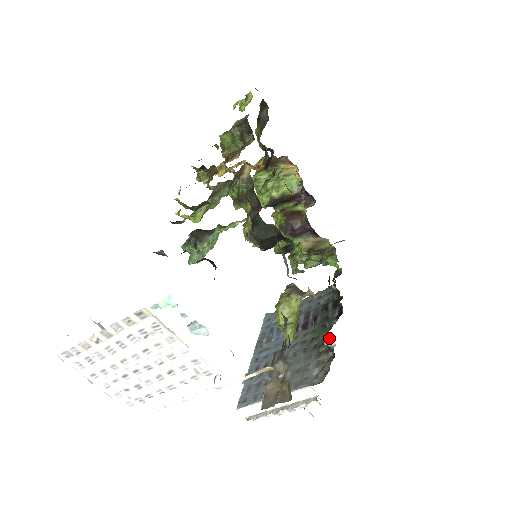
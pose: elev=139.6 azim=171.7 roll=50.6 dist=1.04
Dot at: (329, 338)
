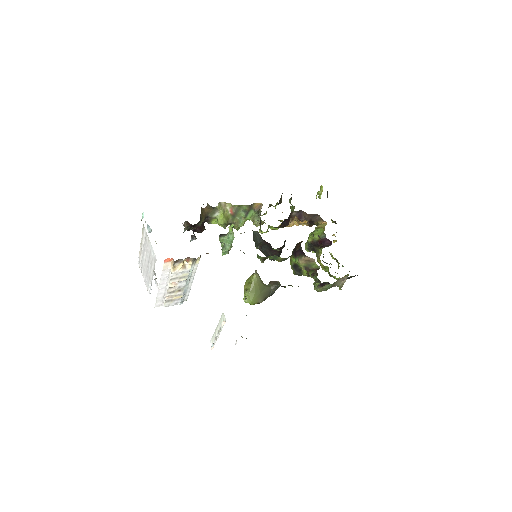
Dot at: occluded
